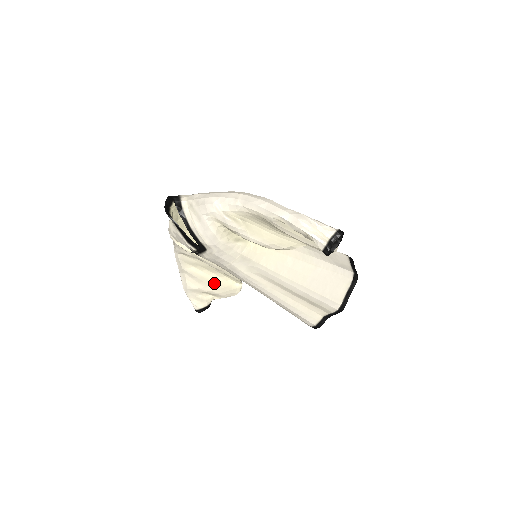
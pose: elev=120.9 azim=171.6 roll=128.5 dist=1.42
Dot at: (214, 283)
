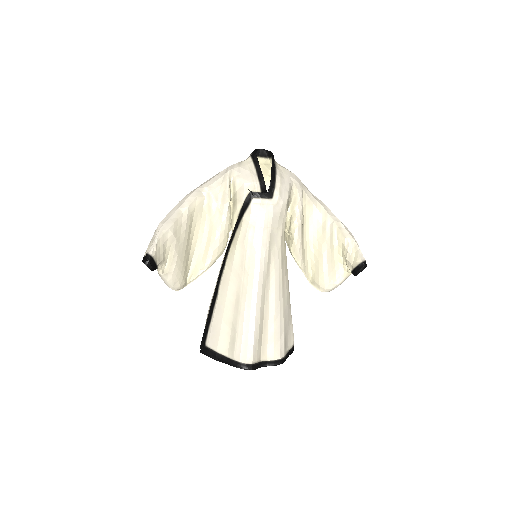
Dot at: (185, 252)
